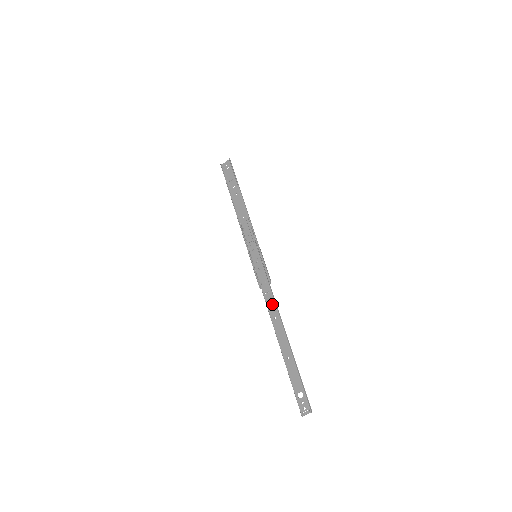
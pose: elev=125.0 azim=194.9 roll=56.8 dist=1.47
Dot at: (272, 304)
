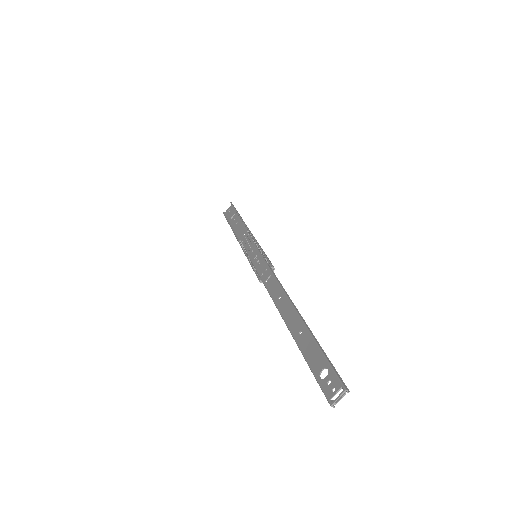
Dot at: (275, 286)
